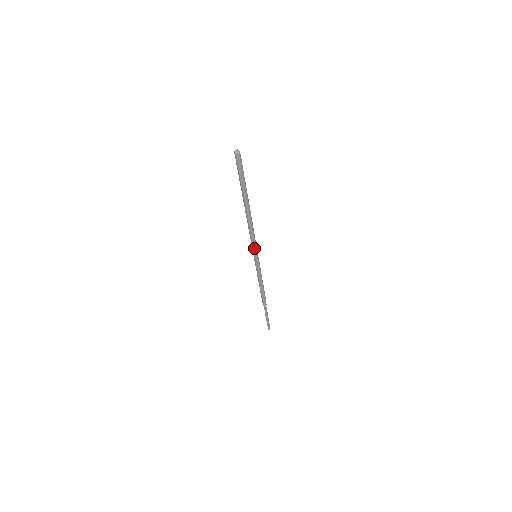
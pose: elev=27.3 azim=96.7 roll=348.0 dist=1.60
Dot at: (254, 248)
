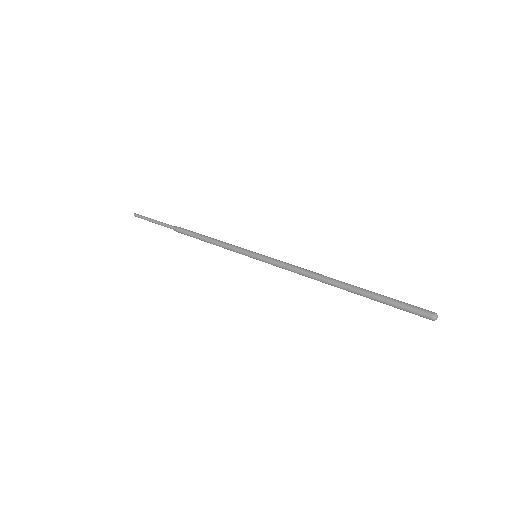
Dot at: (271, 264)
